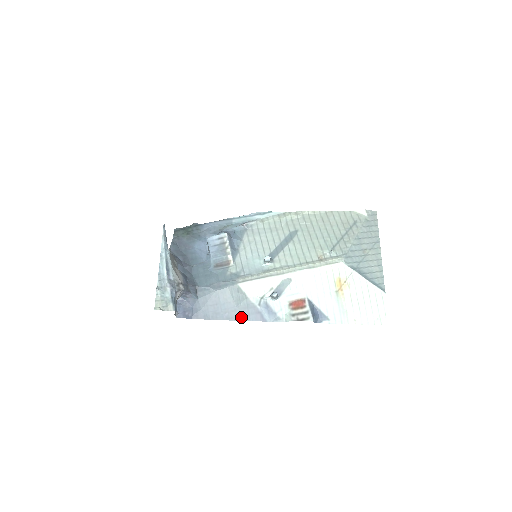
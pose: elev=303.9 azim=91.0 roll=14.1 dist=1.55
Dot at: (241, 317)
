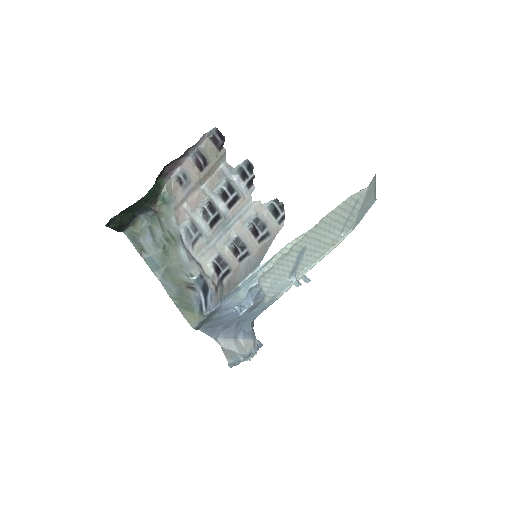
Dot at: occluded
